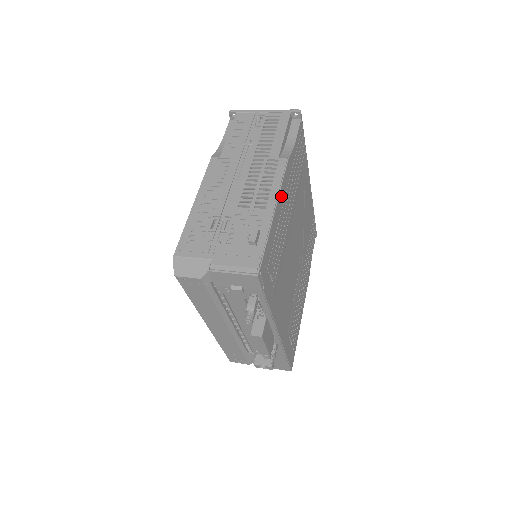
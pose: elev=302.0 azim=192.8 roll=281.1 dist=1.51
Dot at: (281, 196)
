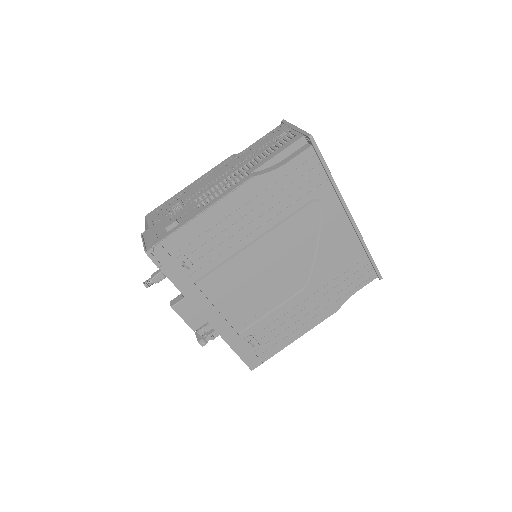
Dot at: (224, 205)
